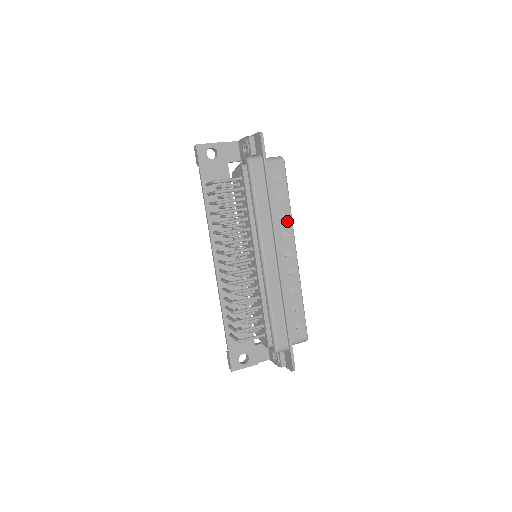
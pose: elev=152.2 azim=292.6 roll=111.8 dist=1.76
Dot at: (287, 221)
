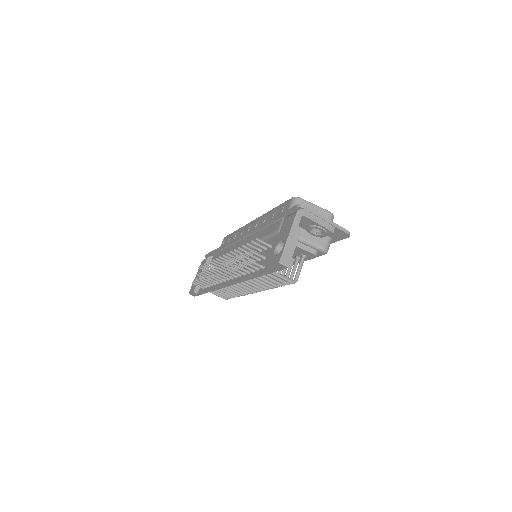
Dot at: occluded
